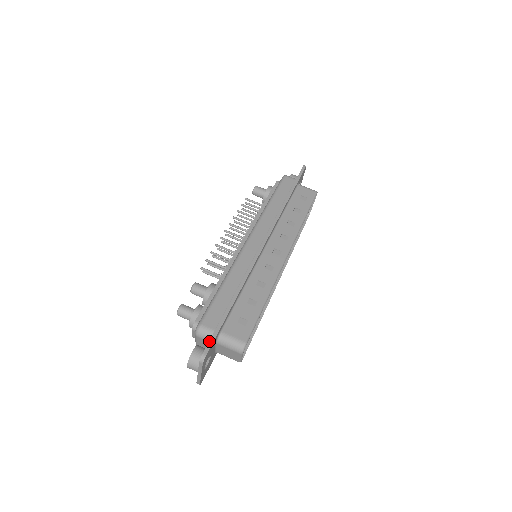
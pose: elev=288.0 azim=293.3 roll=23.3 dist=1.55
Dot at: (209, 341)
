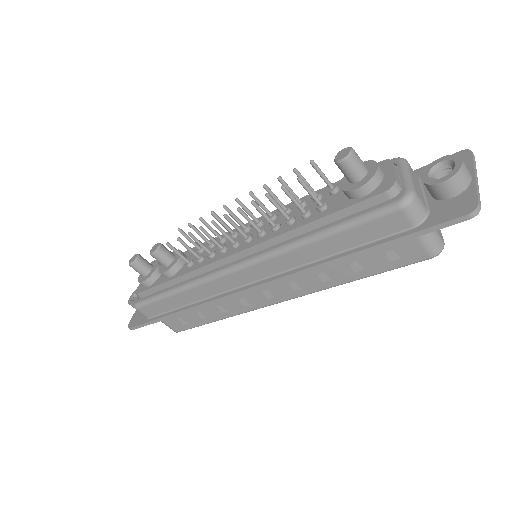
Dot at: (137, 326)
